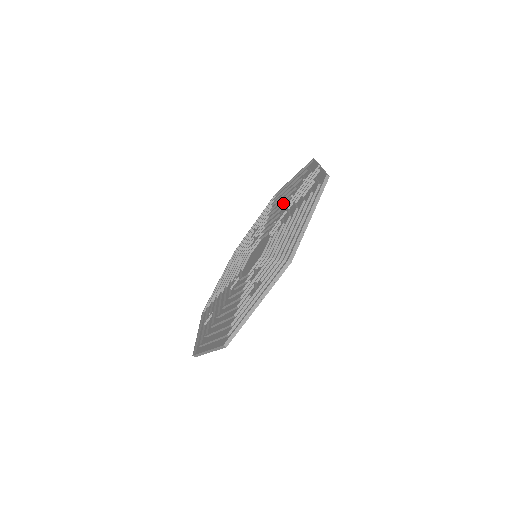
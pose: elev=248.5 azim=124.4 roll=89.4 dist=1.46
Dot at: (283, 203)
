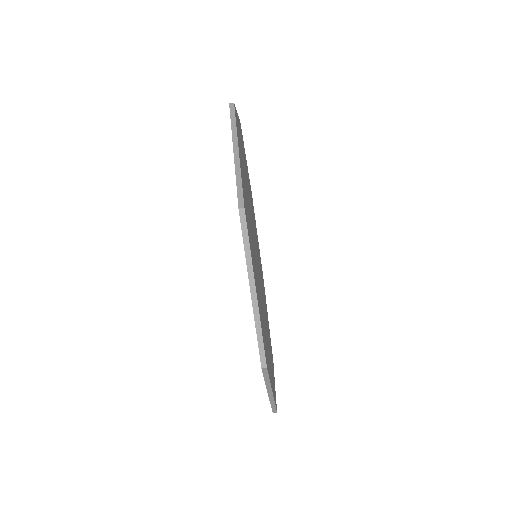
Dot at: occluded
